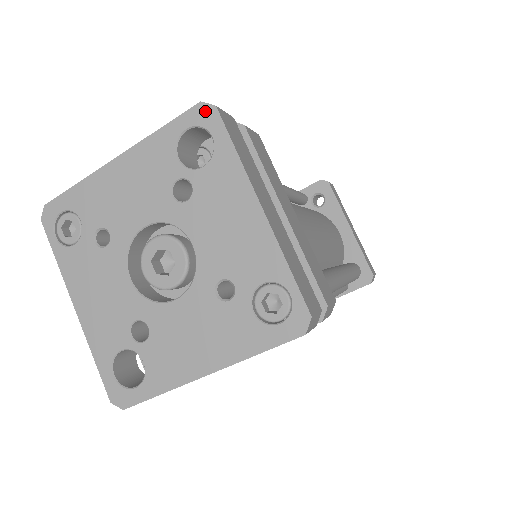
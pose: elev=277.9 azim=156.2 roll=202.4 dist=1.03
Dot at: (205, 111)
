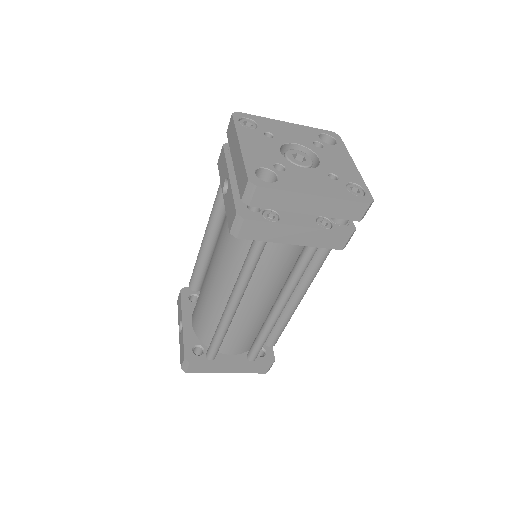
Dot at: (335, 134)
